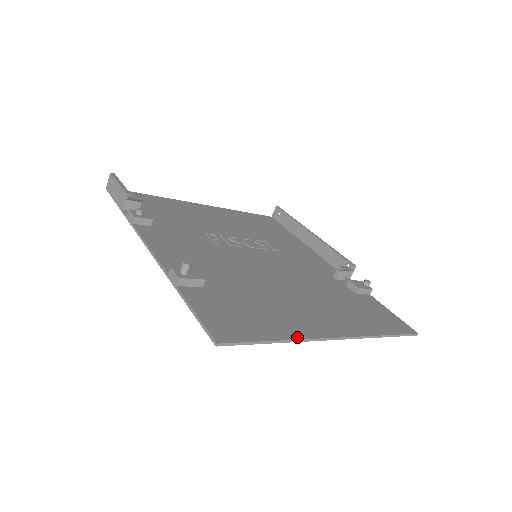
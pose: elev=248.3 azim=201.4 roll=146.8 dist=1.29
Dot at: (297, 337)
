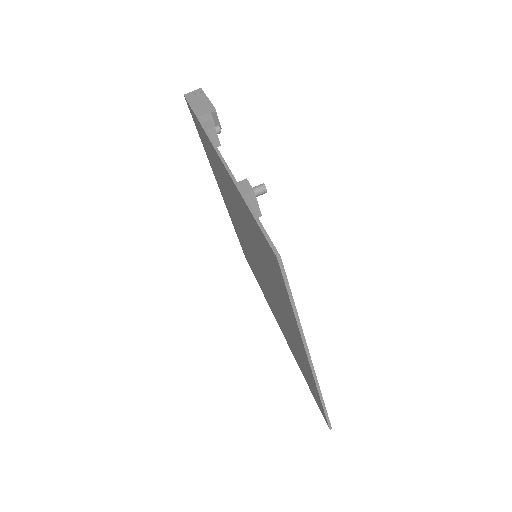
Dot at: (301, 327)
